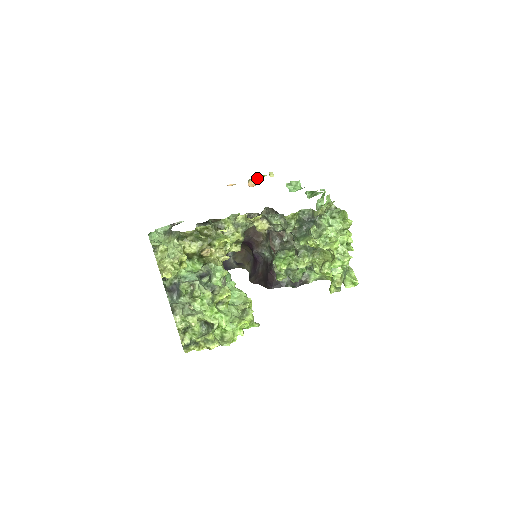
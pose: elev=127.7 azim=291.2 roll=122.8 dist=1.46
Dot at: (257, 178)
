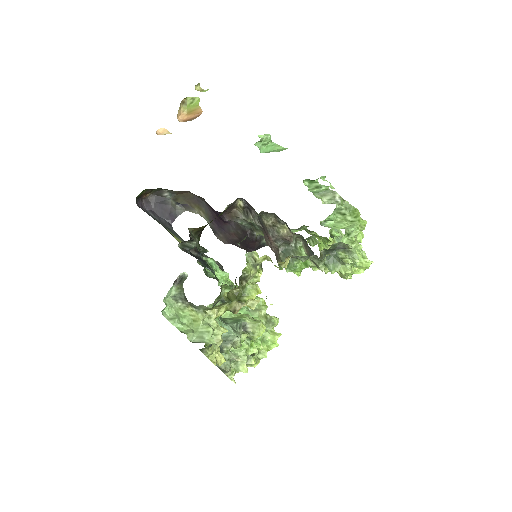
Dot at: (184, 102)
